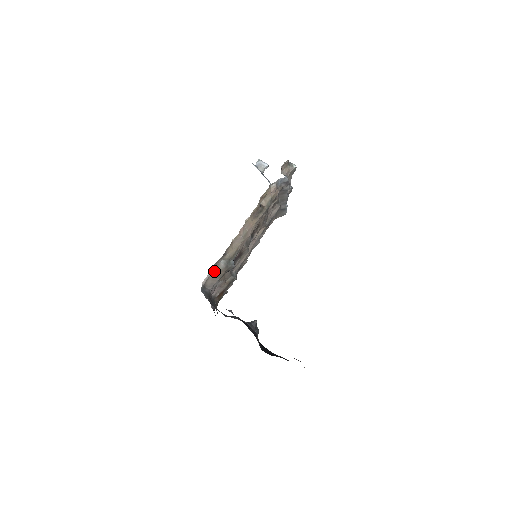
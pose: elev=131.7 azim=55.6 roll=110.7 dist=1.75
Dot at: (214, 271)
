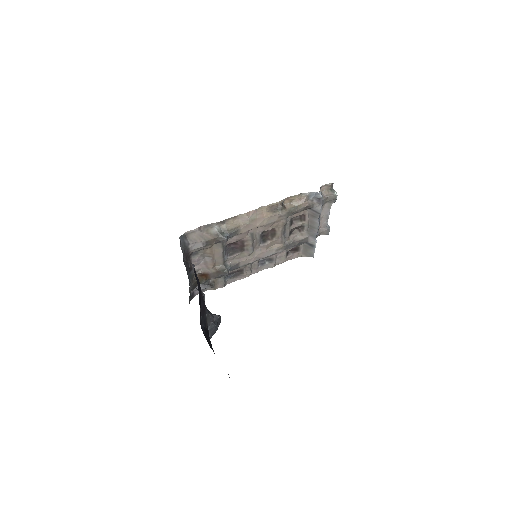
Dot at: (204, 230)
